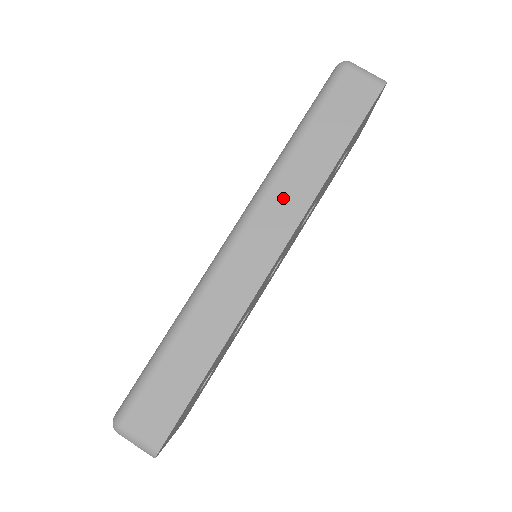
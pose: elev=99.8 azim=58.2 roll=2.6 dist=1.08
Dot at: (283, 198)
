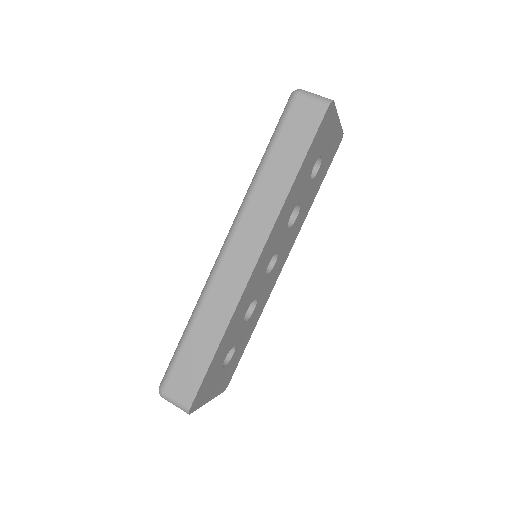
Dot at: (257, 212)
